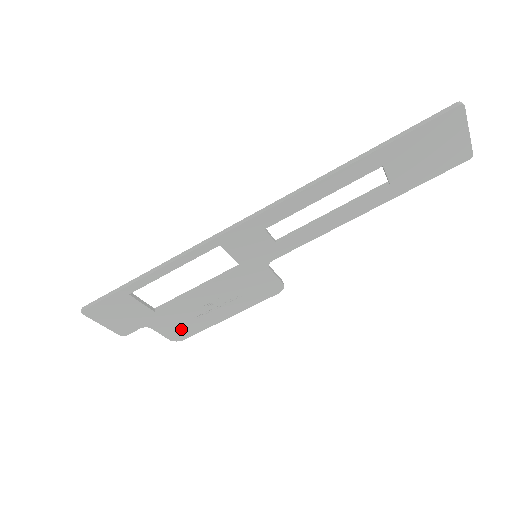
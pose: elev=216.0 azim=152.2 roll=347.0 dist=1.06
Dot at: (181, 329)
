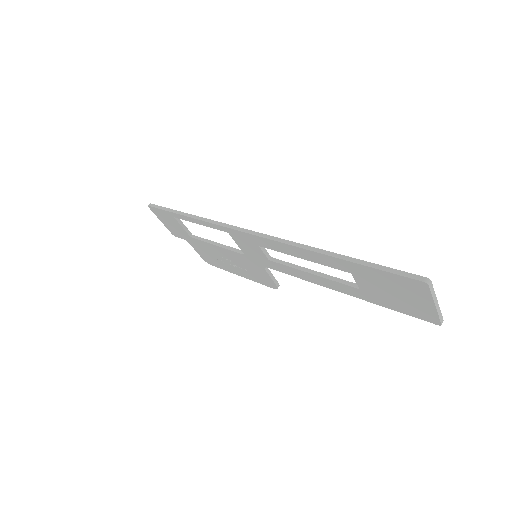
Dot at: (209, 258)
